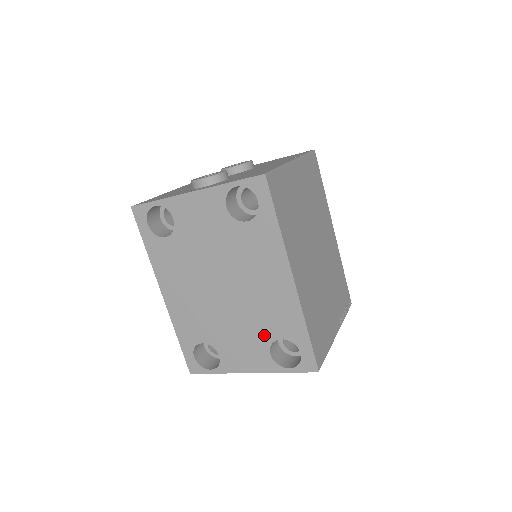
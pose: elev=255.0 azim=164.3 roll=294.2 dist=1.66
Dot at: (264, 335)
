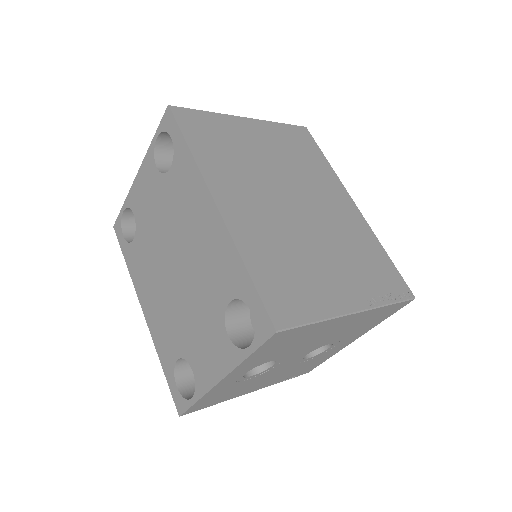
Dot at: (215, 307)
